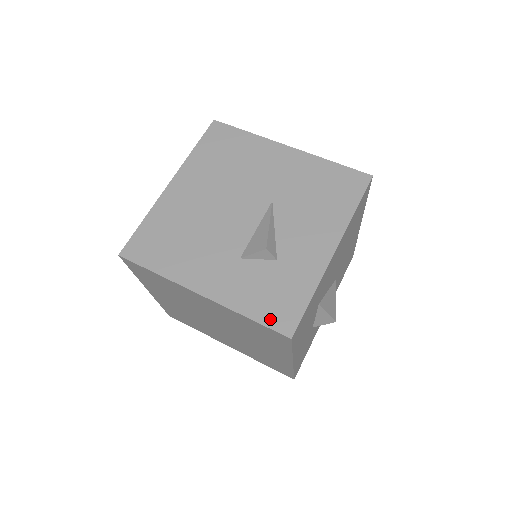
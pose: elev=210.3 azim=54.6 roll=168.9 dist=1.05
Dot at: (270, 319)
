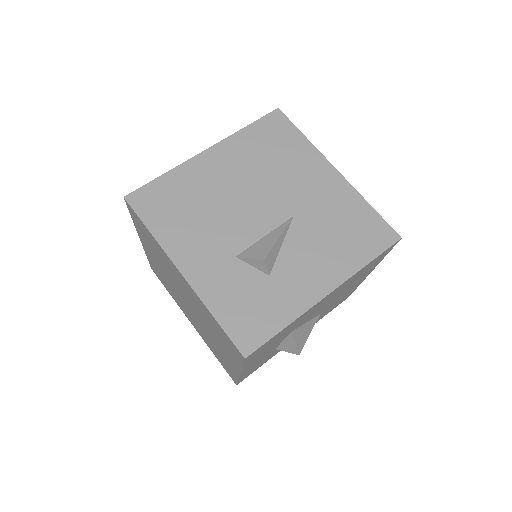
Dot at: (234, 329)
